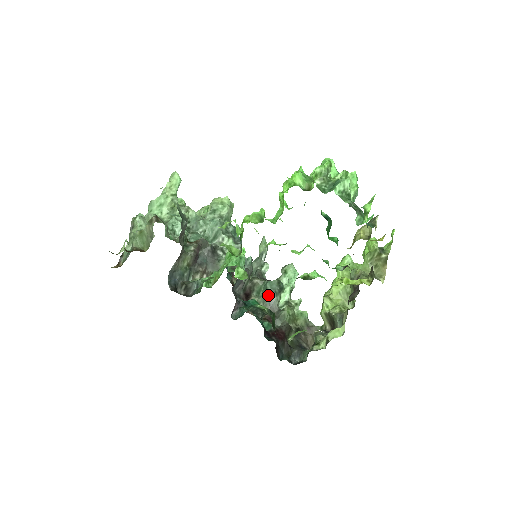
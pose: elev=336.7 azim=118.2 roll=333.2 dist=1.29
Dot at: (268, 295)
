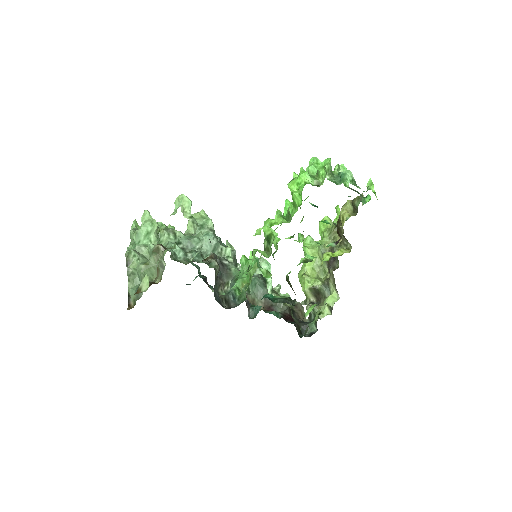
Dot at: (259, 289)
